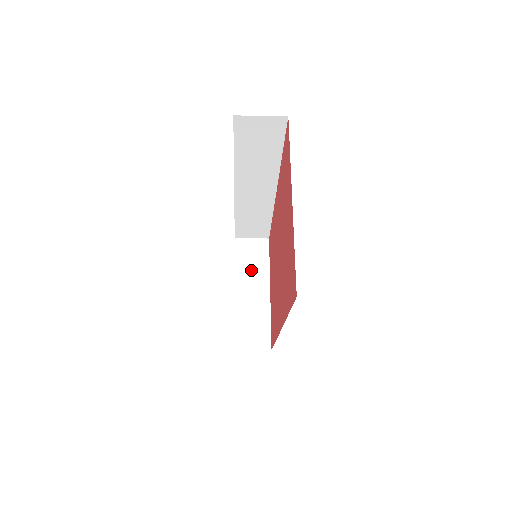
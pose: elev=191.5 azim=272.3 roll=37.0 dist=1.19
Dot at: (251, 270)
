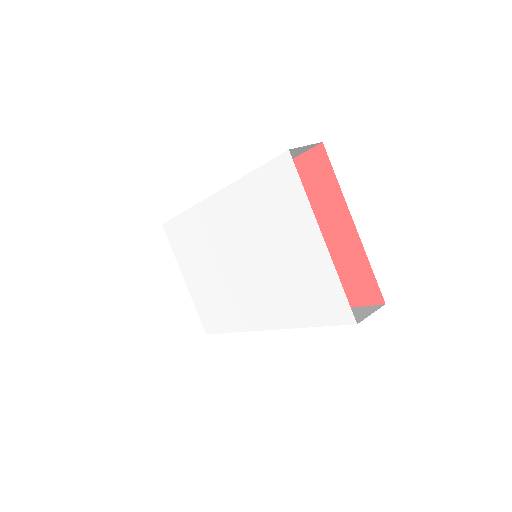
Dot at: occluded
